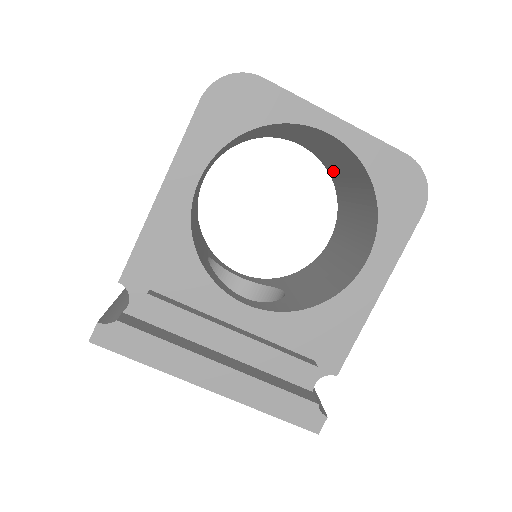
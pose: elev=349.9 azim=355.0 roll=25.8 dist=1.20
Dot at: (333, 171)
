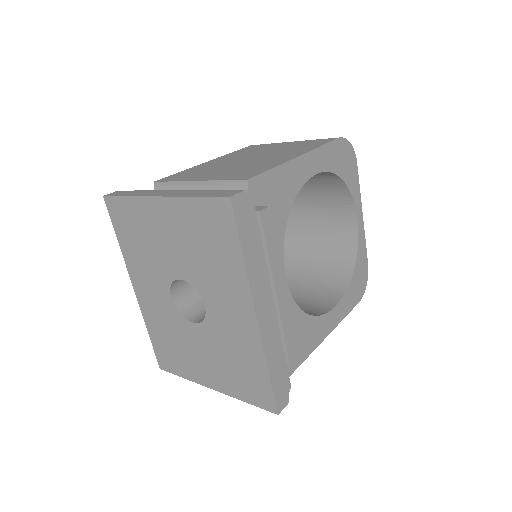
Dot at: (288, 248)
